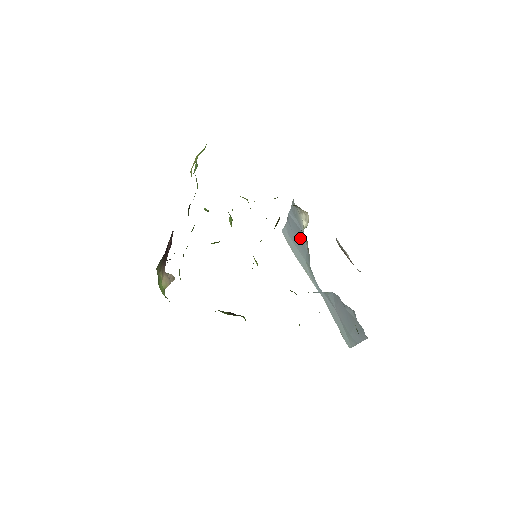
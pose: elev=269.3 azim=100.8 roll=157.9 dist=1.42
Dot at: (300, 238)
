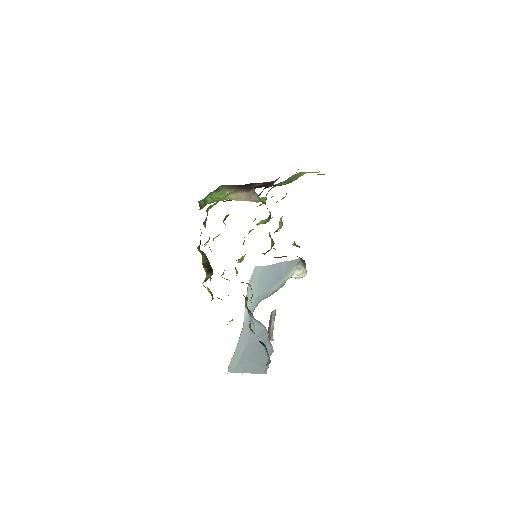
Dot at: (273, 281)
